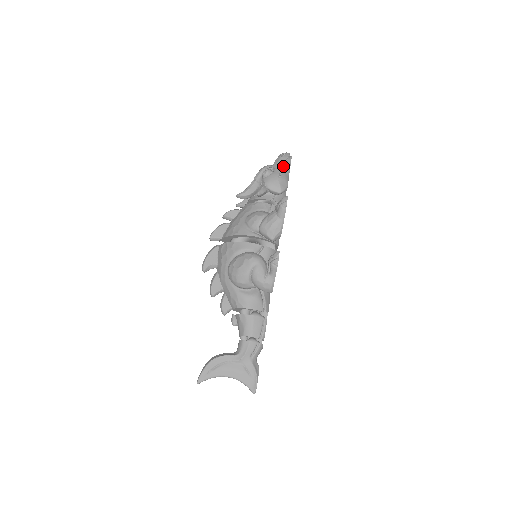
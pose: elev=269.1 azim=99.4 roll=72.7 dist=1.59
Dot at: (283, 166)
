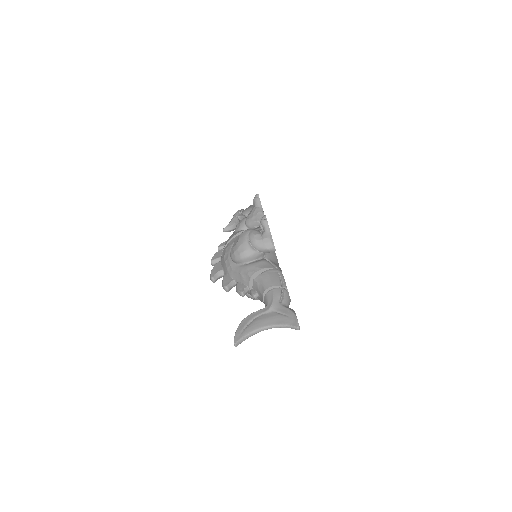
Dot at: occluded
